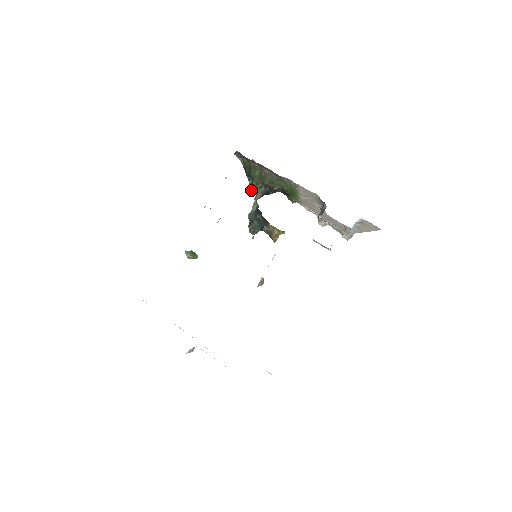
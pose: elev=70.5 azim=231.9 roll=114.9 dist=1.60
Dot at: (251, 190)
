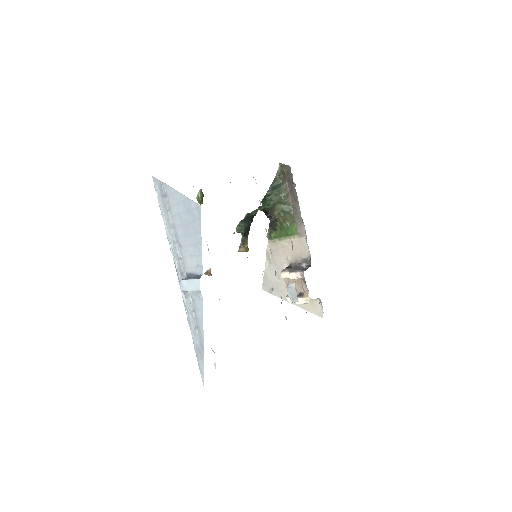
Dot at: (263, 199)
